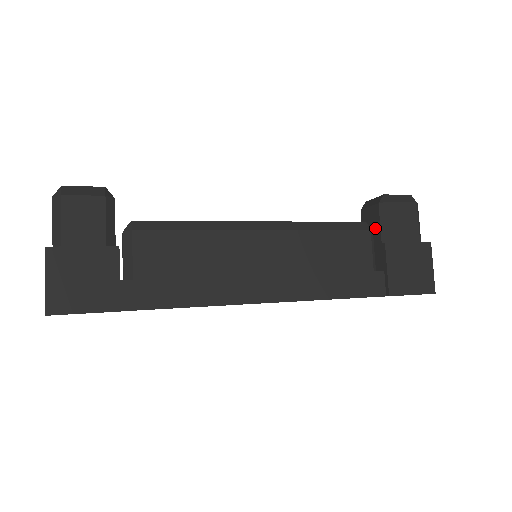
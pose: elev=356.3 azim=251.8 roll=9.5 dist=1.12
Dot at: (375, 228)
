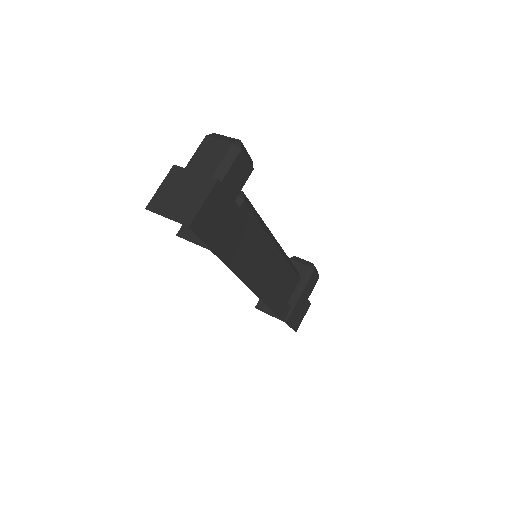
Dot at: occluded
